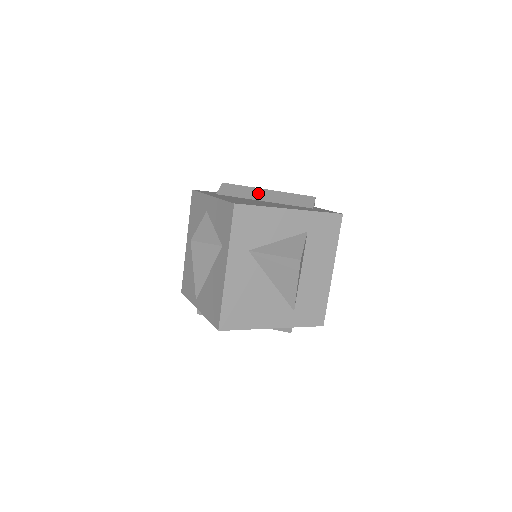
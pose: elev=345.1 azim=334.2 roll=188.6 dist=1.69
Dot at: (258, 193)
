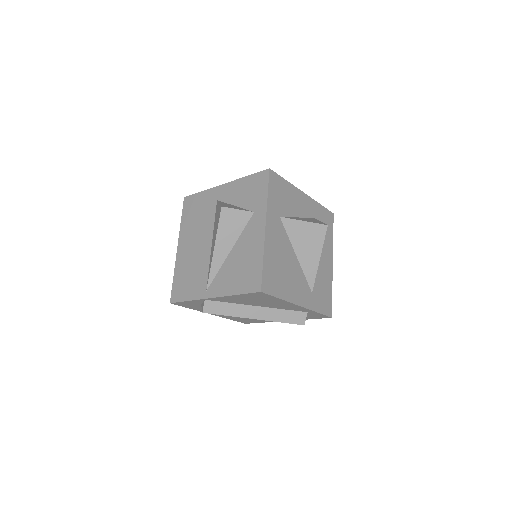
Dot at: occluded
